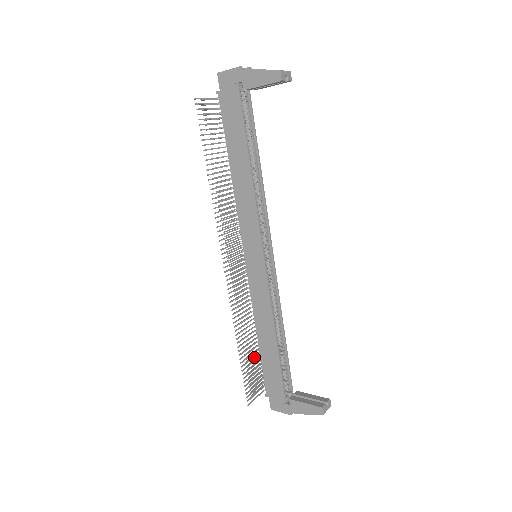
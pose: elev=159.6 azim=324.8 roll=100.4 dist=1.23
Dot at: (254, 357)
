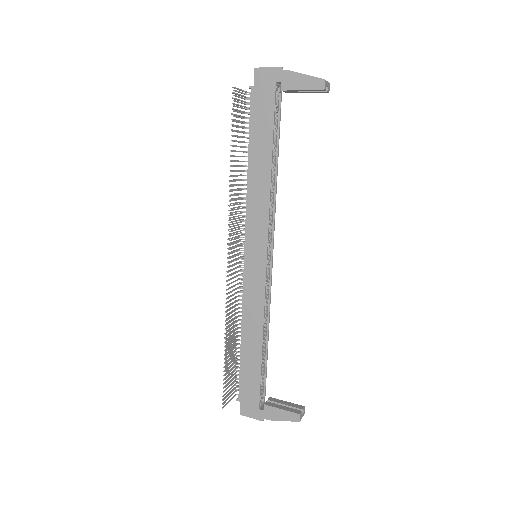
Dot at: occluded
